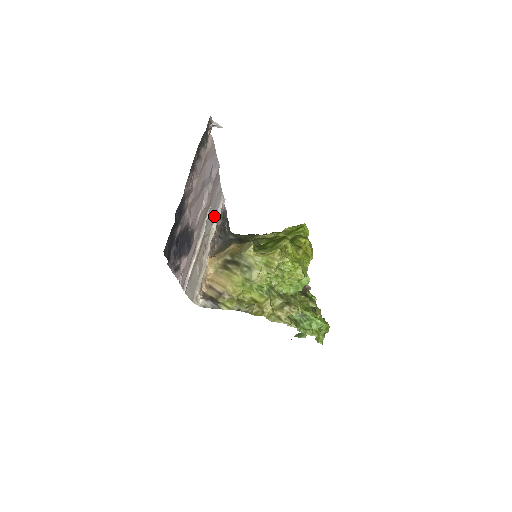
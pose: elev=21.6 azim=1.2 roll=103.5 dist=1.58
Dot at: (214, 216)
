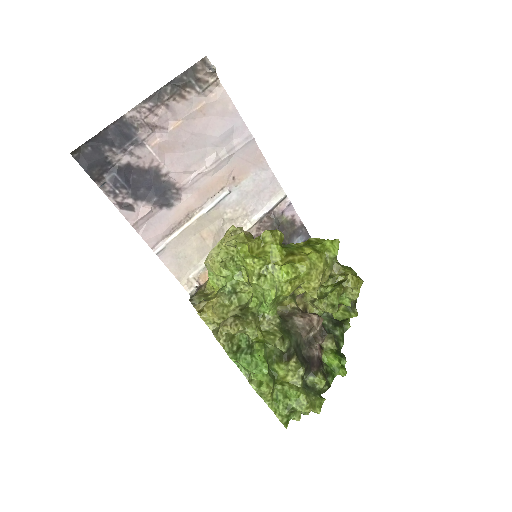
Dot at: (254, 207)
